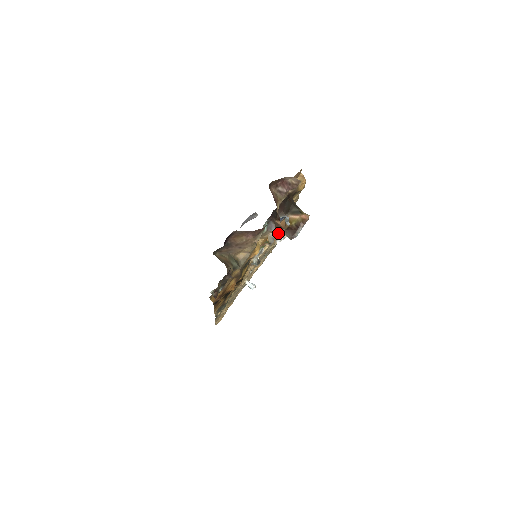
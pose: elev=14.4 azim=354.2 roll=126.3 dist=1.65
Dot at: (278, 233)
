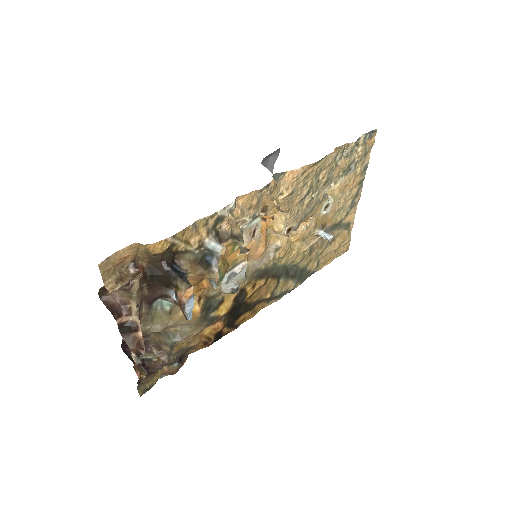
Dot at: (139, 351)
